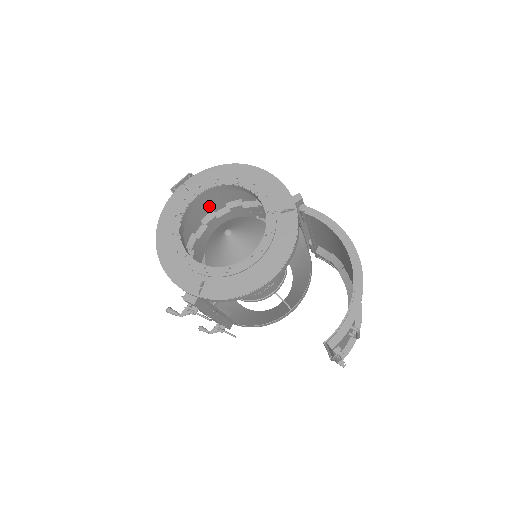
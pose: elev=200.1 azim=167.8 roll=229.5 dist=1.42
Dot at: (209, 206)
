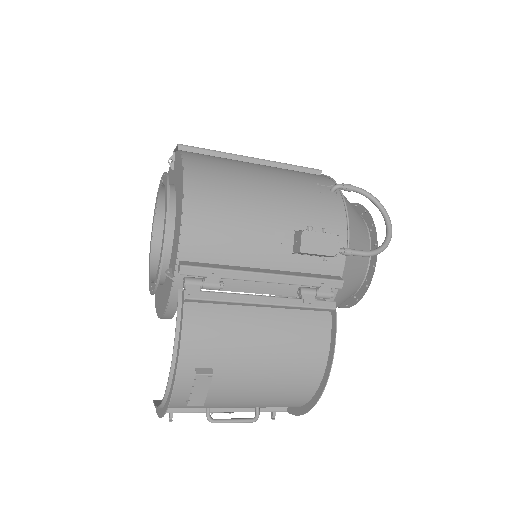
Dot at: occluded
